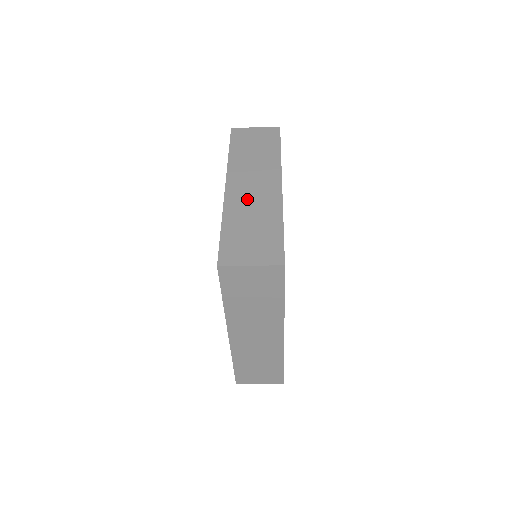
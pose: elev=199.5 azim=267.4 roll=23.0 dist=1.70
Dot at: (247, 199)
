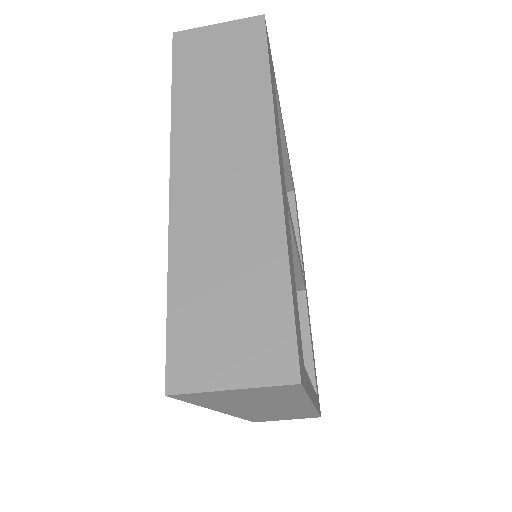
Dot at: occluded
